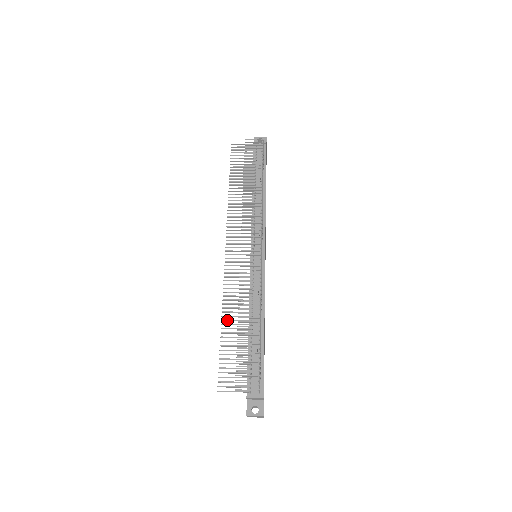
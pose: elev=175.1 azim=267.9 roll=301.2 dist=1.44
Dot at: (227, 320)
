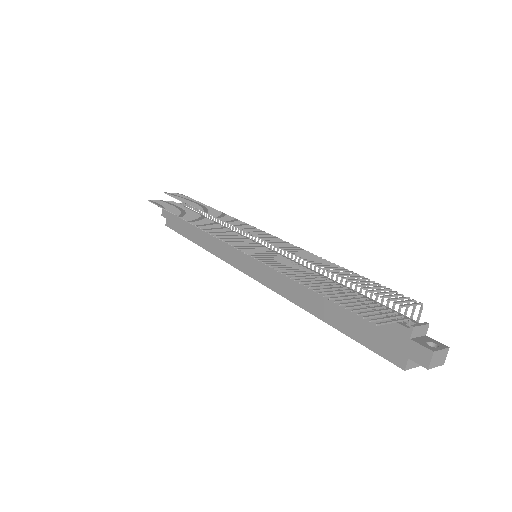
Dot at: (297, 276)
